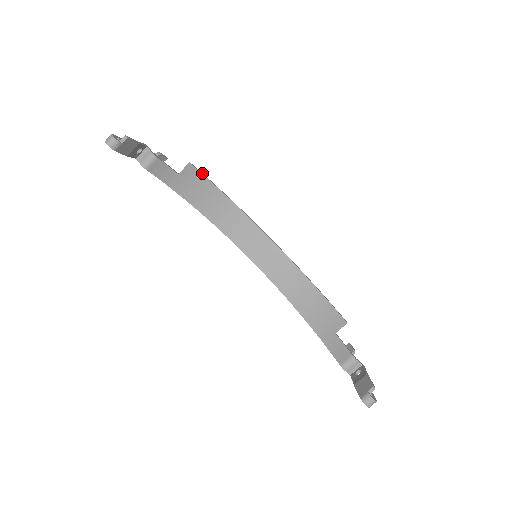
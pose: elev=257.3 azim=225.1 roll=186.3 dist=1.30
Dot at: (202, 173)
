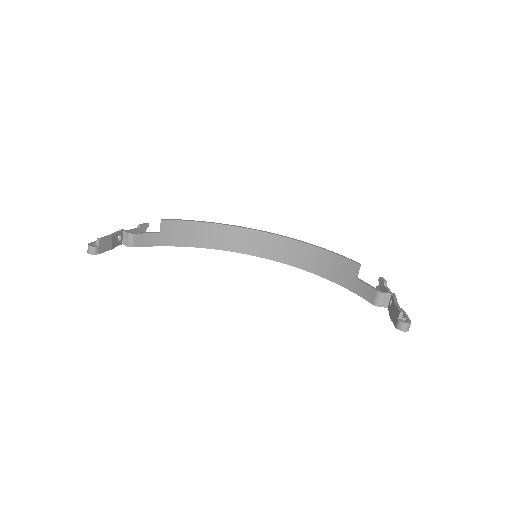
Dot at: (177, 220)
